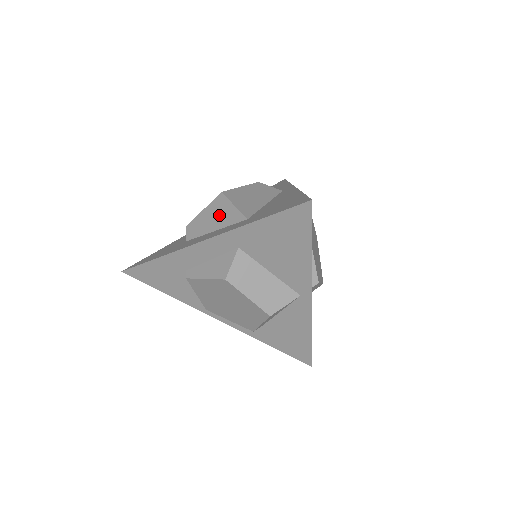
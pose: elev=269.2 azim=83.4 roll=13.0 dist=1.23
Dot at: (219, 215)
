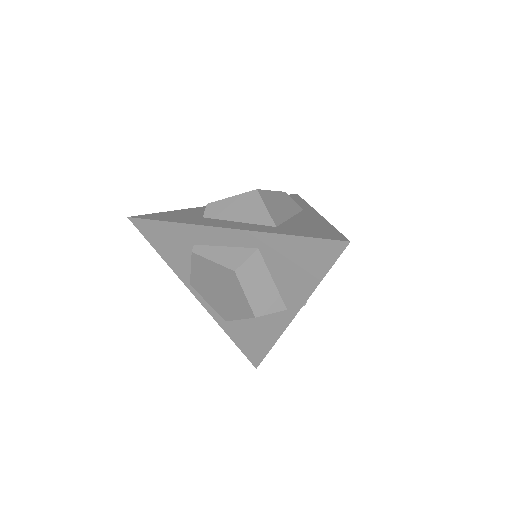
Dot at: (248, 209)
